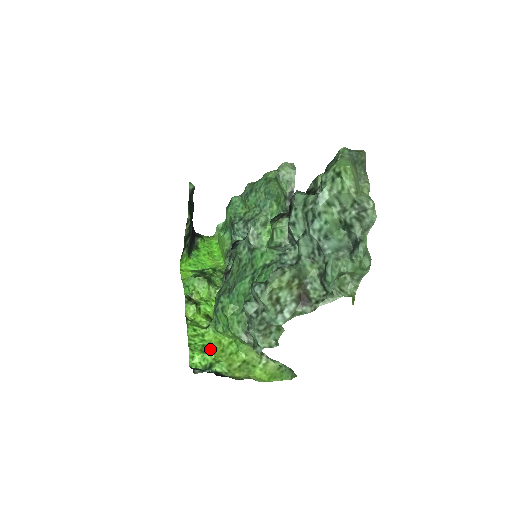
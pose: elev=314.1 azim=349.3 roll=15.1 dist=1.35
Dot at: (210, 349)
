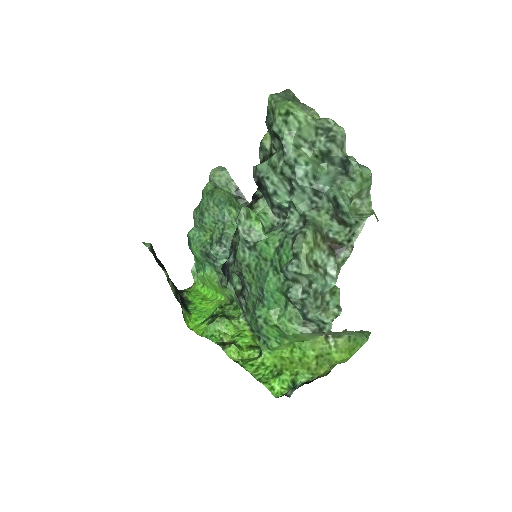
Dot at: (280, 369)
